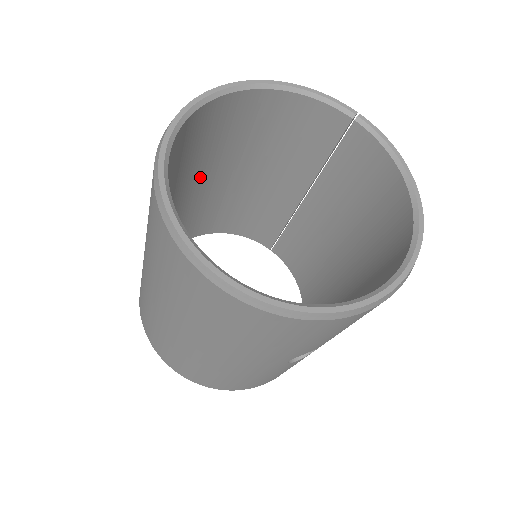
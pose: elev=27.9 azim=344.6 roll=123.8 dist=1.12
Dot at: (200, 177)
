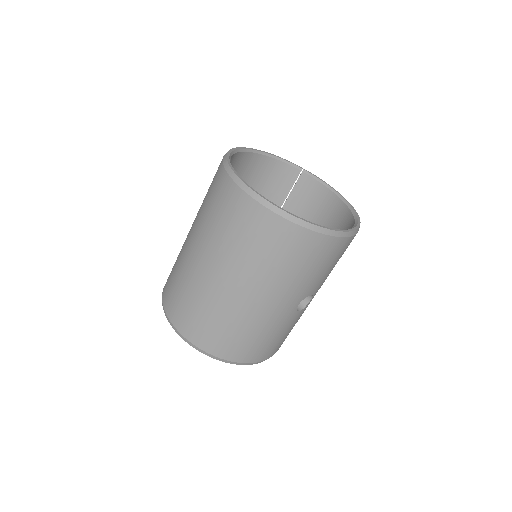
Dot at: occluded
